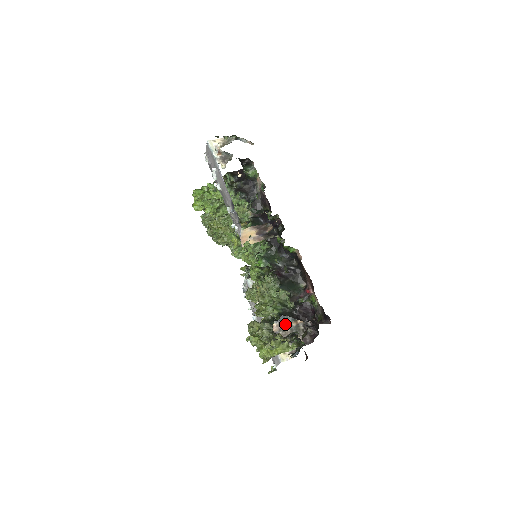
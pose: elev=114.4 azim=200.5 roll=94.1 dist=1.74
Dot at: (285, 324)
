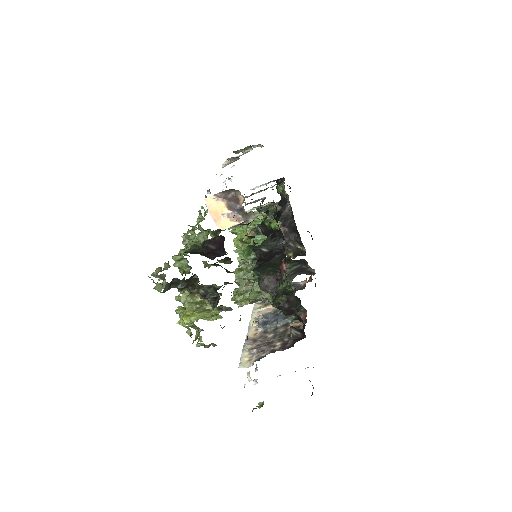
Dot at: (271, 330)
